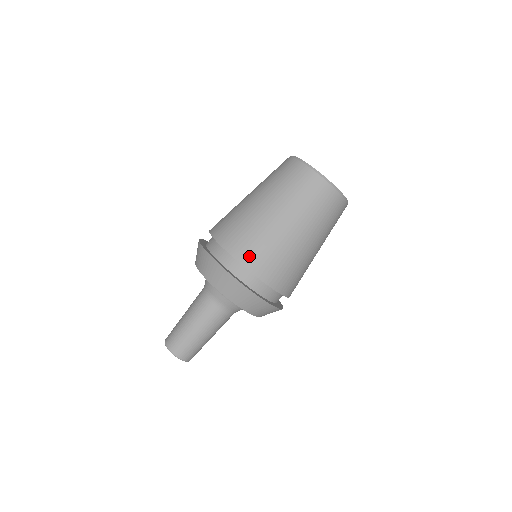
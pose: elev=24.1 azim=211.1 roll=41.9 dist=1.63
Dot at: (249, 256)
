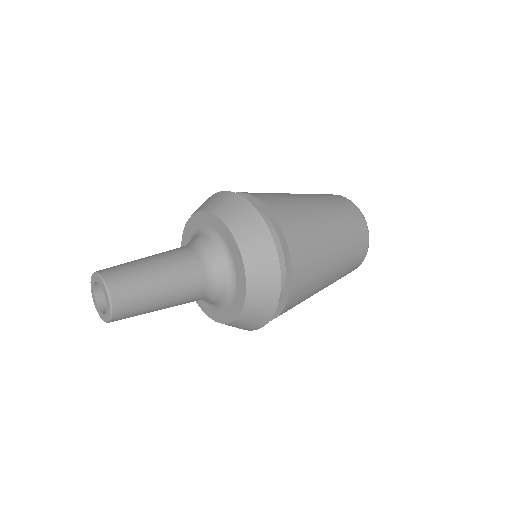
Dot at: (301, 264)
